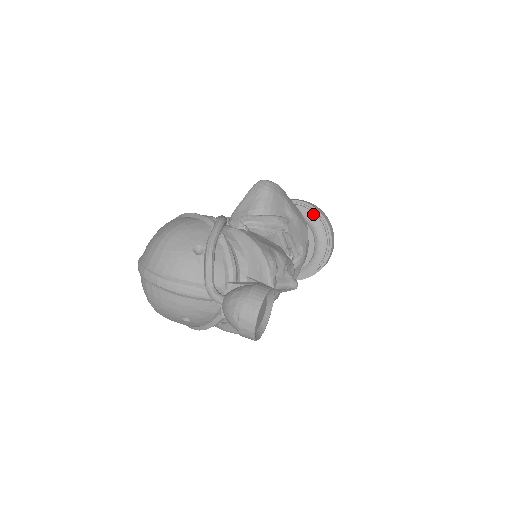
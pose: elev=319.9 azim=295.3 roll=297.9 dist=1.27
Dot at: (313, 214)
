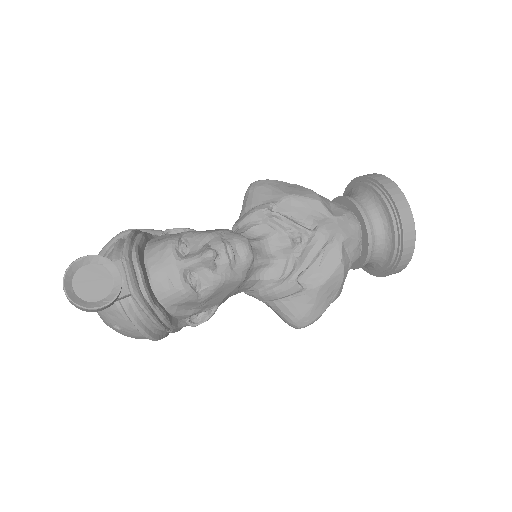
Dot at: (360, 184)
